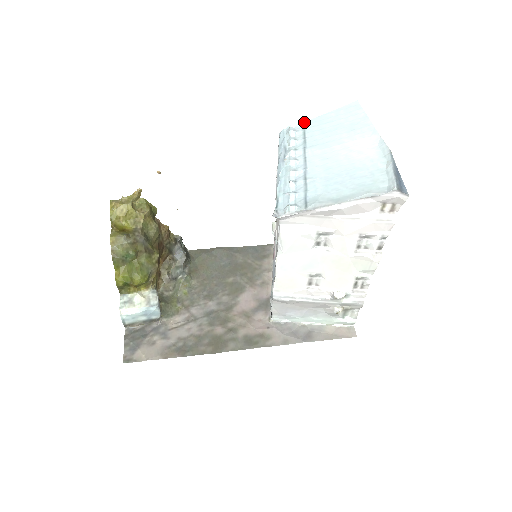
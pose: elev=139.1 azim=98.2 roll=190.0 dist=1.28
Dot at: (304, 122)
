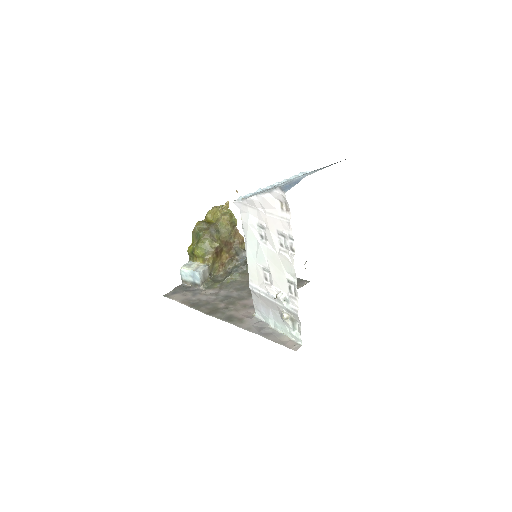
Dot at: occluded
